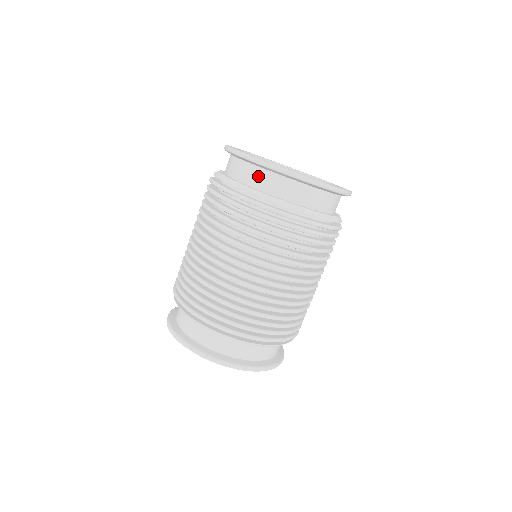
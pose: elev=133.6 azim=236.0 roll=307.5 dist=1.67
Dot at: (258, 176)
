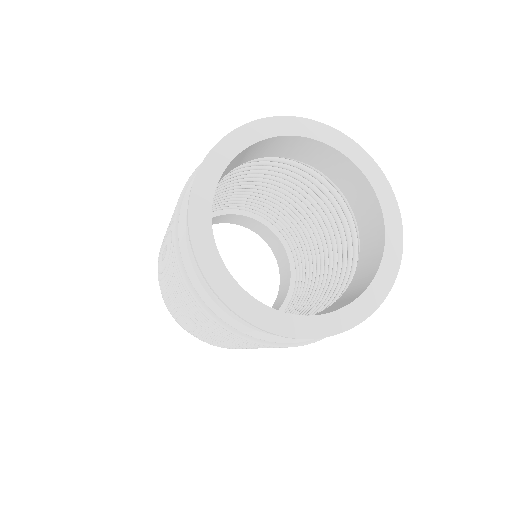
Dot at: occluded
